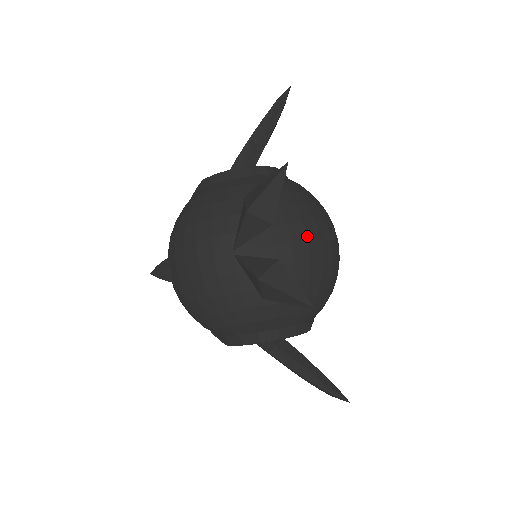
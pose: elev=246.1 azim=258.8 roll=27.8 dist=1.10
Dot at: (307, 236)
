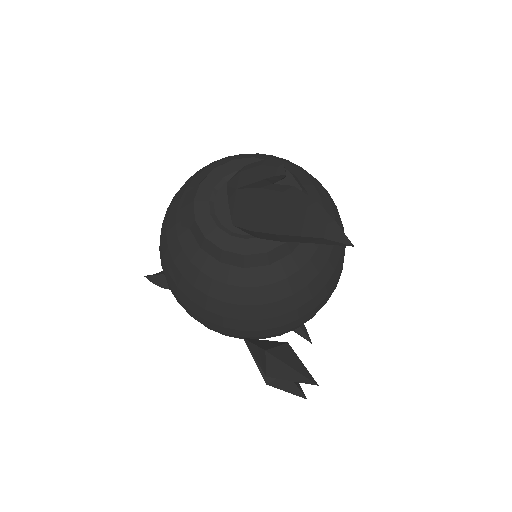
Dot at: (315, 312)
